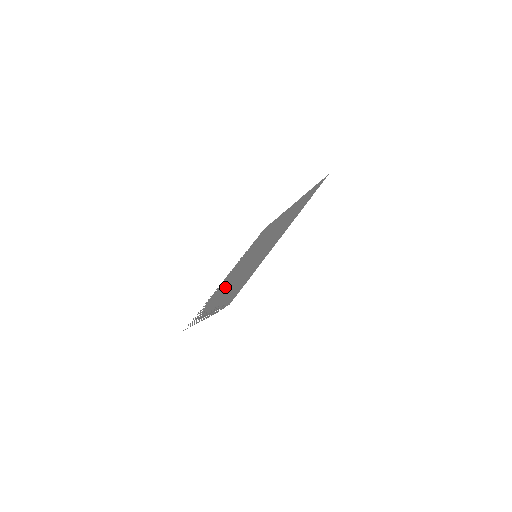
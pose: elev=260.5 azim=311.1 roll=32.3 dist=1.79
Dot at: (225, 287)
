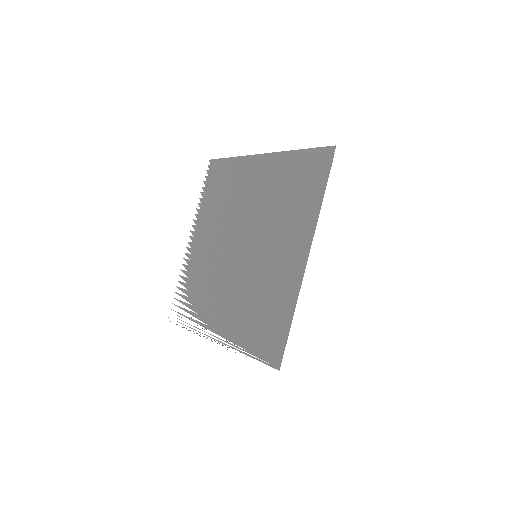
Dot at: (217, 284)
